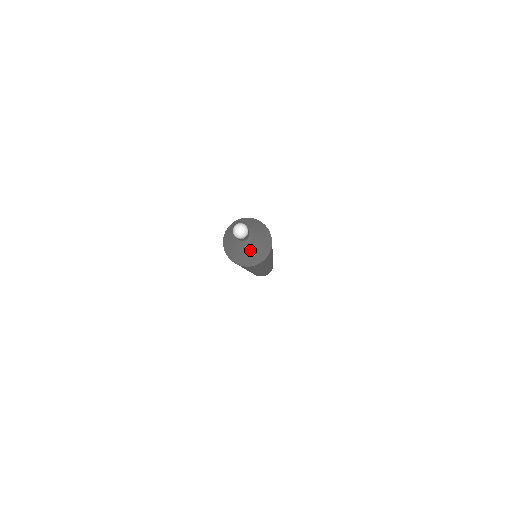
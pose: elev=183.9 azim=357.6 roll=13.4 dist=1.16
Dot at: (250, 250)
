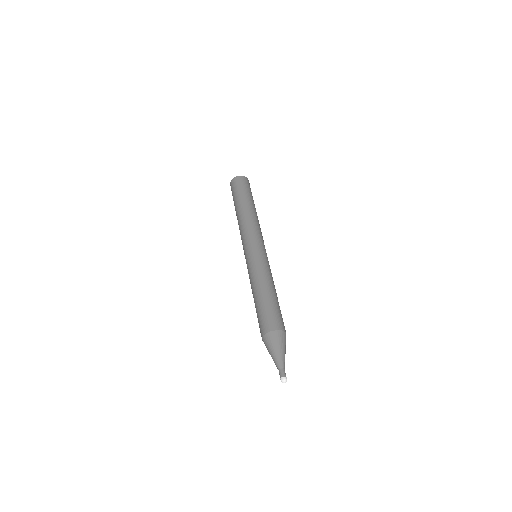
Dot at: occluded
